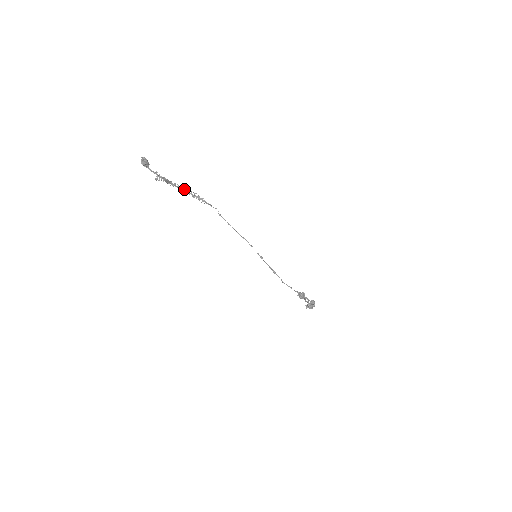
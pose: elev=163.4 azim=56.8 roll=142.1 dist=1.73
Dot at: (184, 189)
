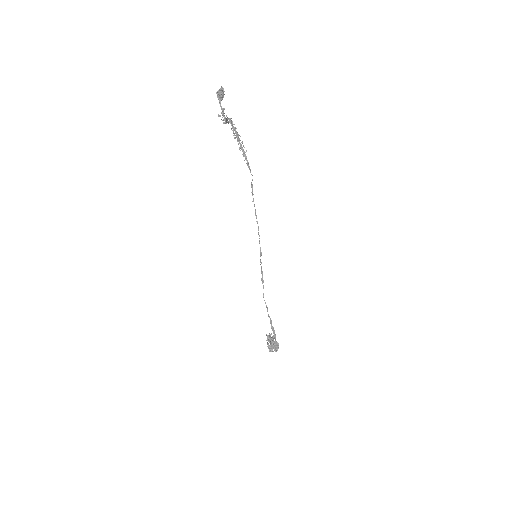
Dot at: (237, 135)
